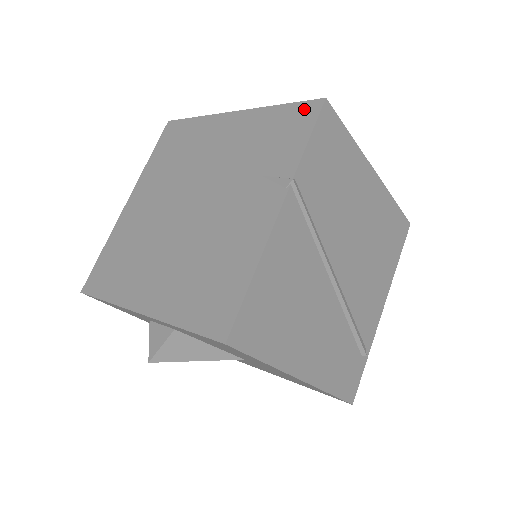
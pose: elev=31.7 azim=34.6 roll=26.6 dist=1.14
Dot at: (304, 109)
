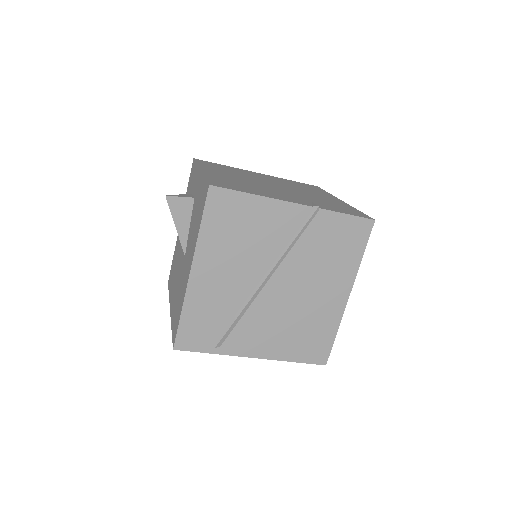
Dot at: (363, 215)
